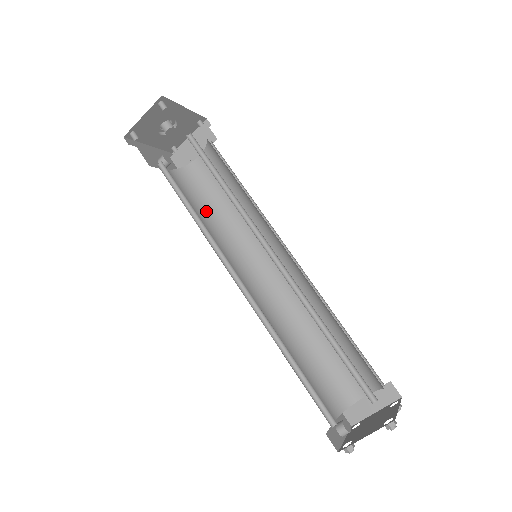
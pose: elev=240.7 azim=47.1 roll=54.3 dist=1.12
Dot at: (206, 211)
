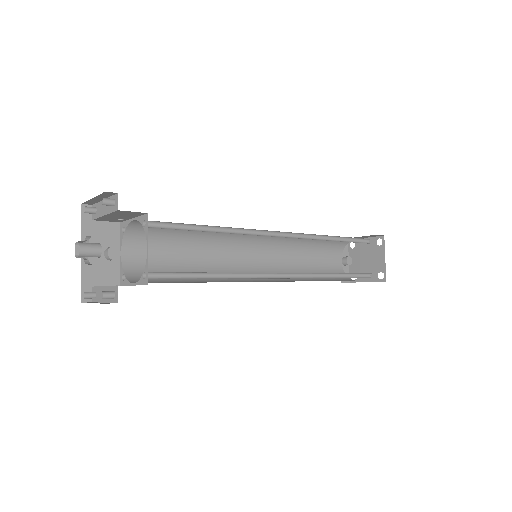
Dot at: (181, 241)
